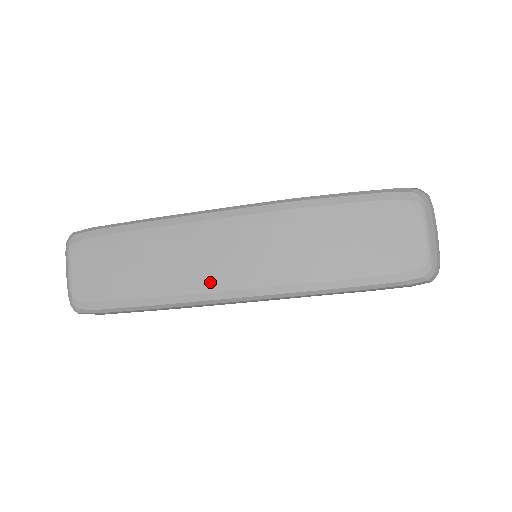
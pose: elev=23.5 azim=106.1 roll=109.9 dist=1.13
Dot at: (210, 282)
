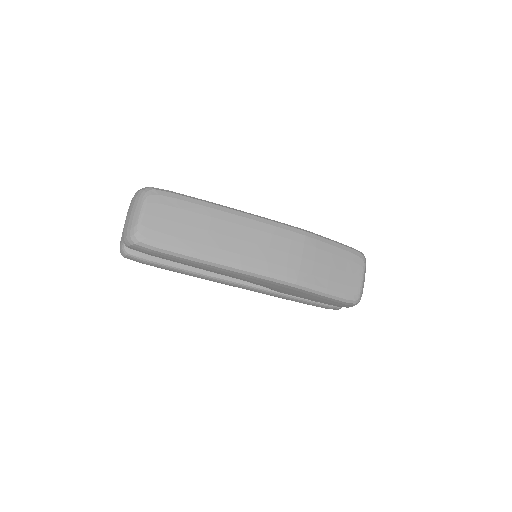
Dot at: (245, 258)
